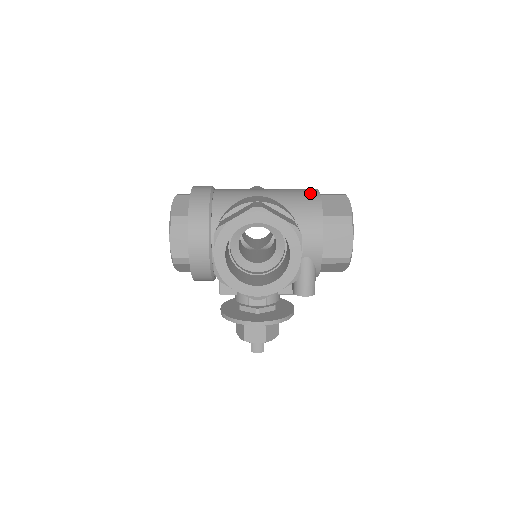
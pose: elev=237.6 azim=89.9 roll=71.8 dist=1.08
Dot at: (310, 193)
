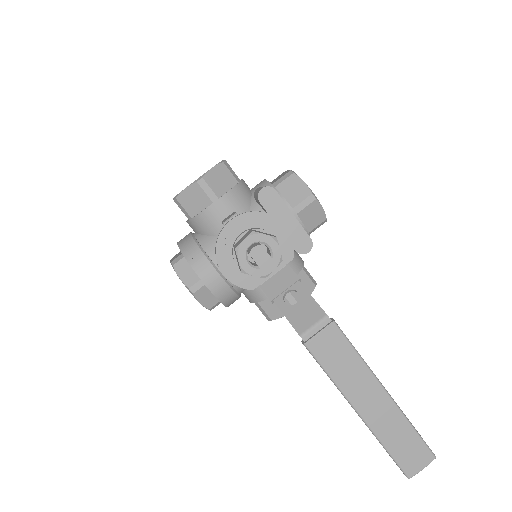
Dot at: occluded
